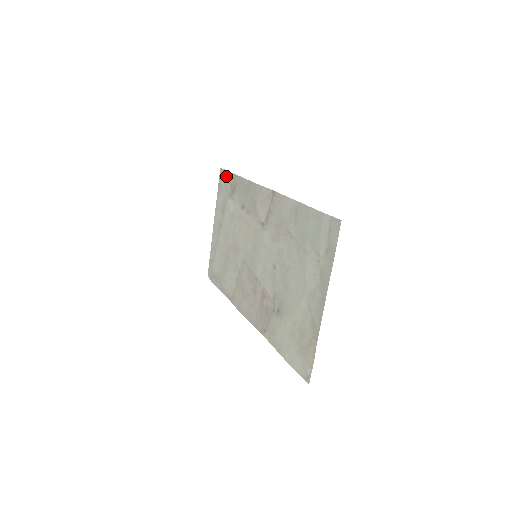
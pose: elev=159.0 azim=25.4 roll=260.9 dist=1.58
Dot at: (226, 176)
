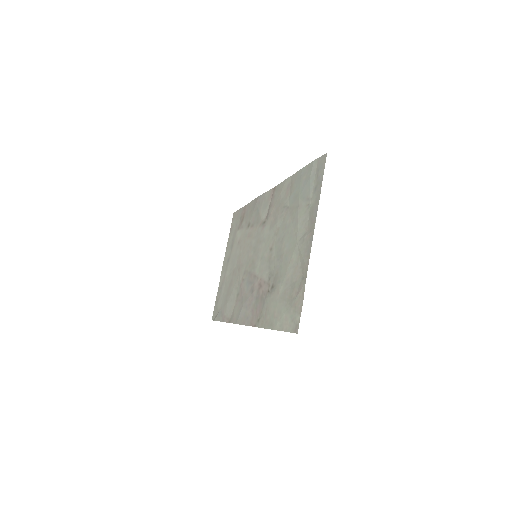
Dot at: (237, 214)
